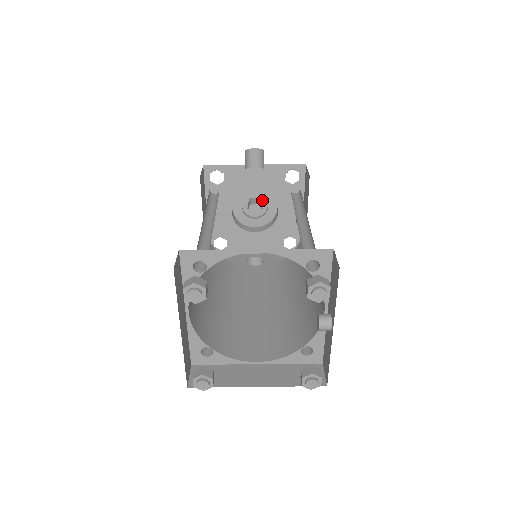
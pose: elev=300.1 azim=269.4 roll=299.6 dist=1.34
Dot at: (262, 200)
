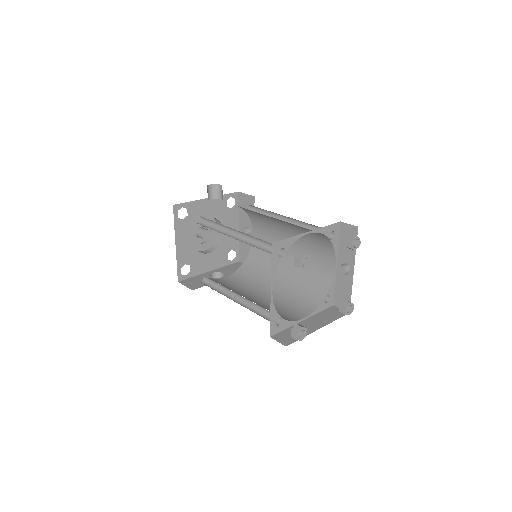
Dot at: (206, 227)
